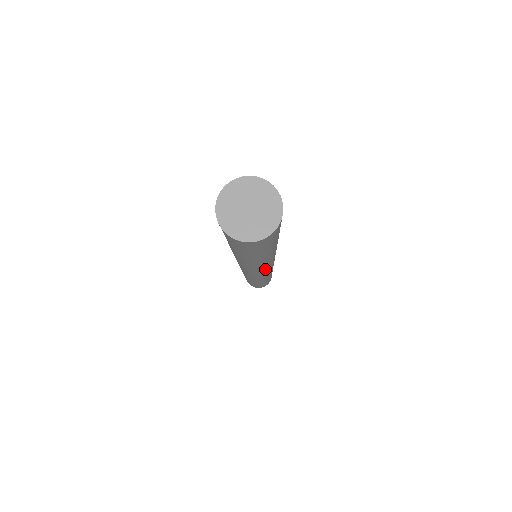
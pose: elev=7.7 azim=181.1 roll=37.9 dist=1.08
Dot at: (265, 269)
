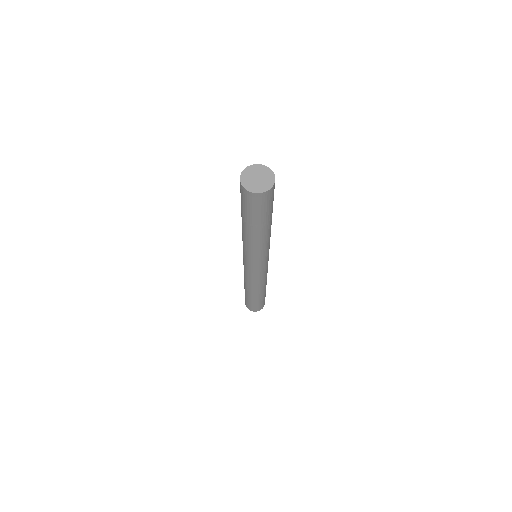
Dot at: (268, 252)
